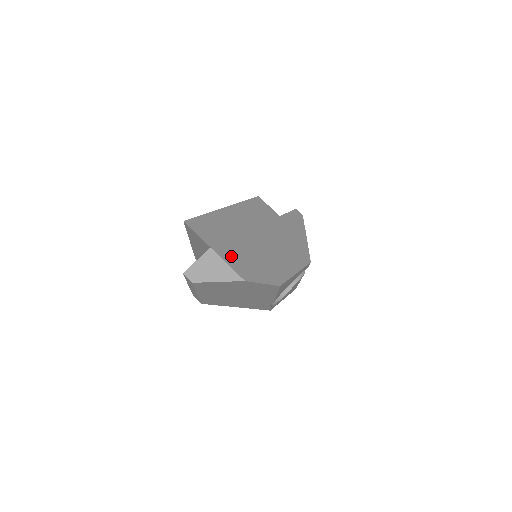
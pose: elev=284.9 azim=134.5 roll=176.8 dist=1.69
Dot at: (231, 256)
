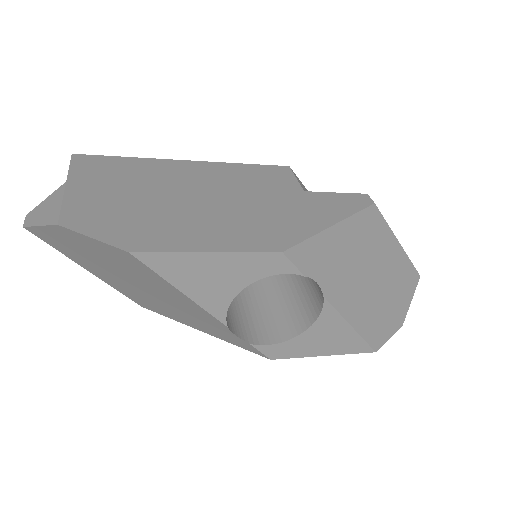
Dot at: (88, 197)
